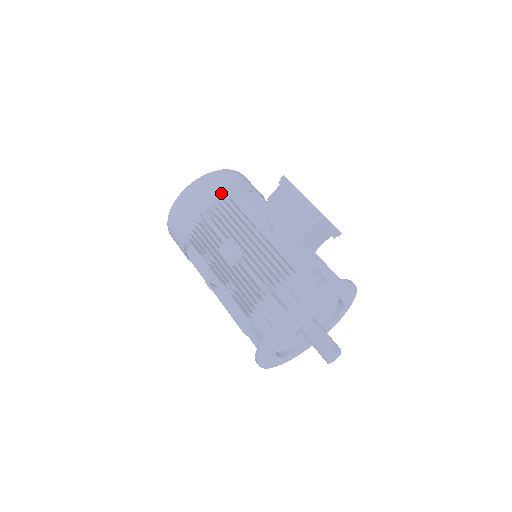
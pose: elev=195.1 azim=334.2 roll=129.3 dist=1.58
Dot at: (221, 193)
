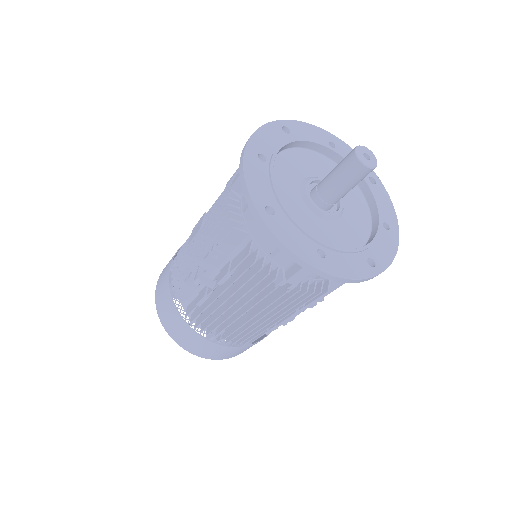
Dot at: occluded
